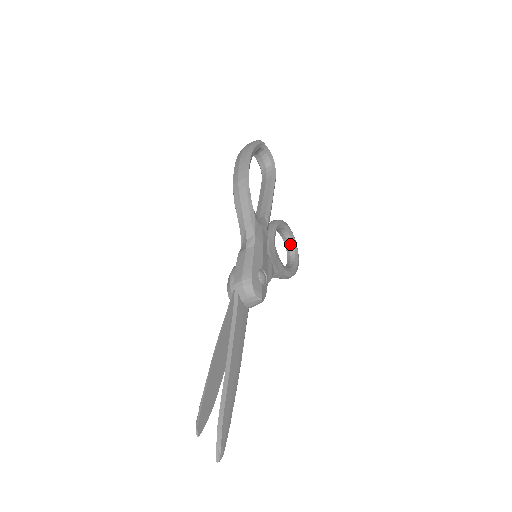
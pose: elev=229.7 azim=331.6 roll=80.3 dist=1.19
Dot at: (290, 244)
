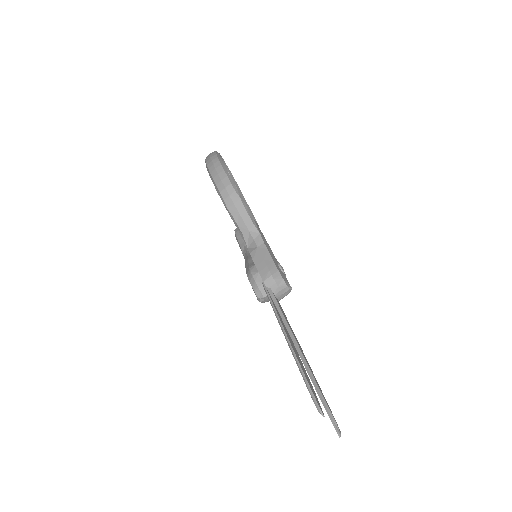
Dot at: occluded
